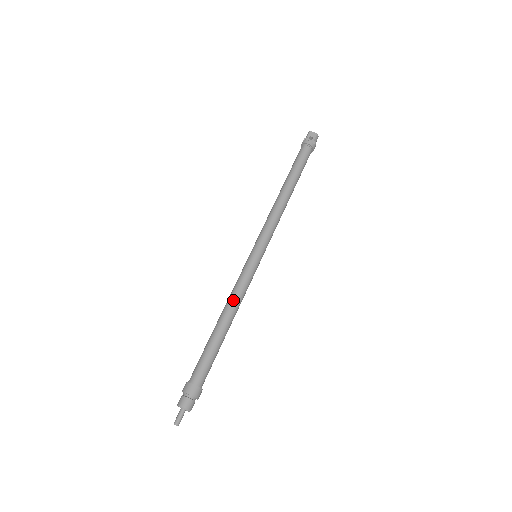
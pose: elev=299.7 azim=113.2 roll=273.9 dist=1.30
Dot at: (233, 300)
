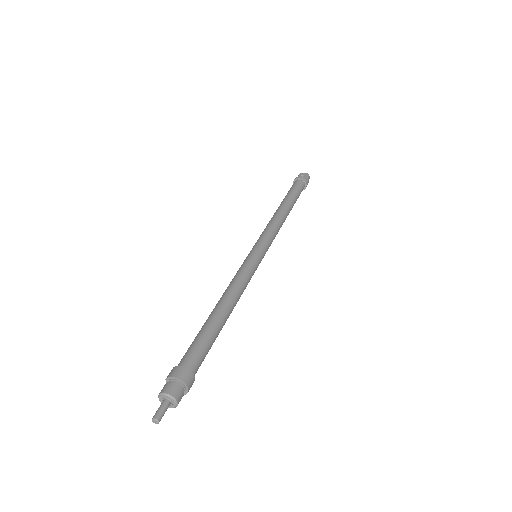
Dot at: (232, 287)
